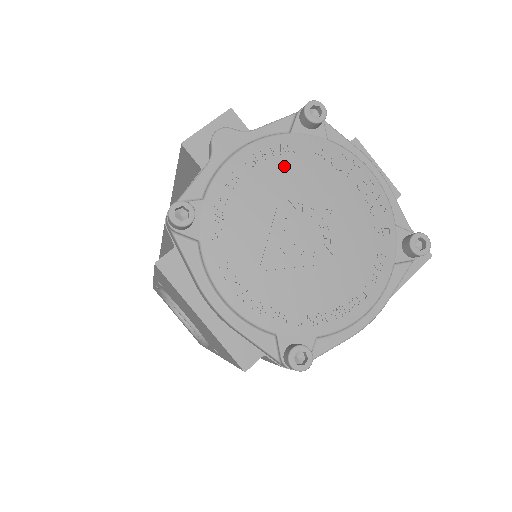
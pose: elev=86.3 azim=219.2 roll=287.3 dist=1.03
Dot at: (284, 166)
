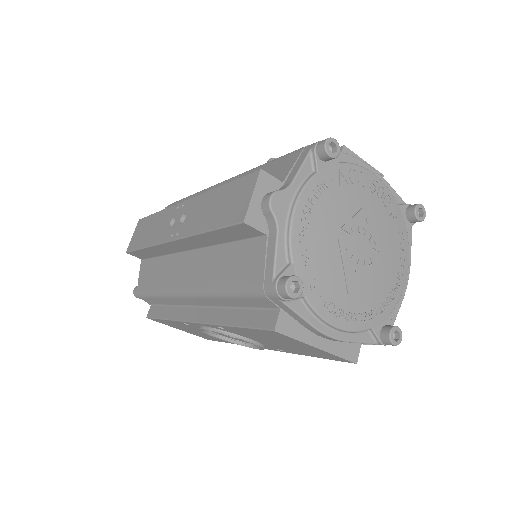
Dot at: (327, 203)
